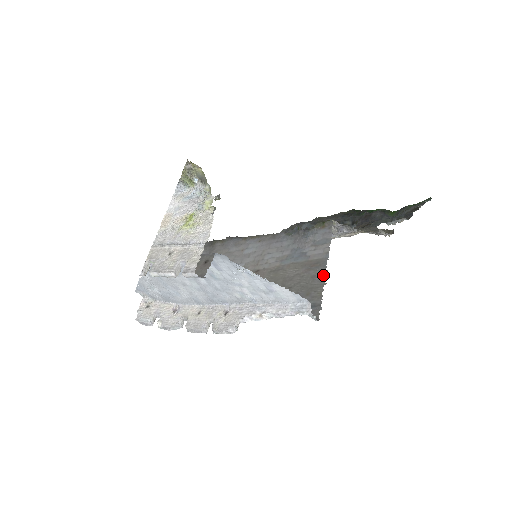
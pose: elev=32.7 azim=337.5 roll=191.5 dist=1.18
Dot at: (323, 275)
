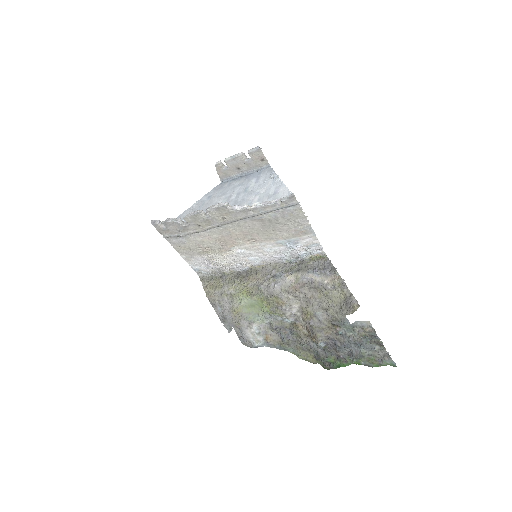
Dot at: (307, 222)
